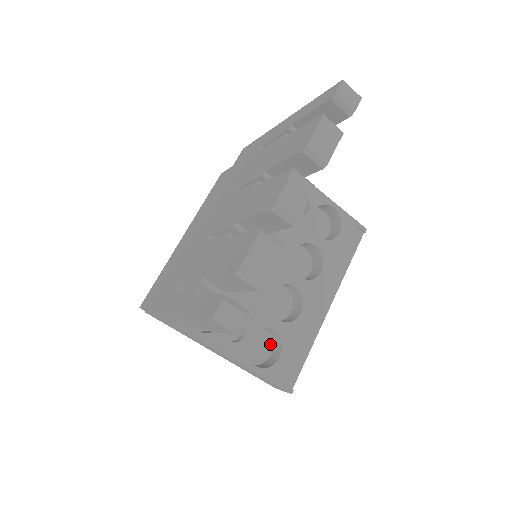
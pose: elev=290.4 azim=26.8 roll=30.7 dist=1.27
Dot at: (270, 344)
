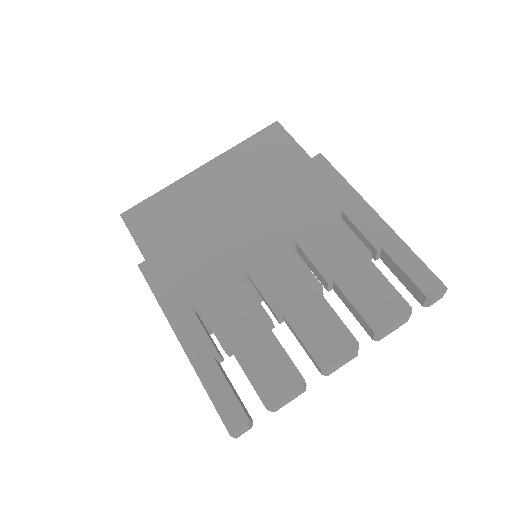
Dot at: occluded
